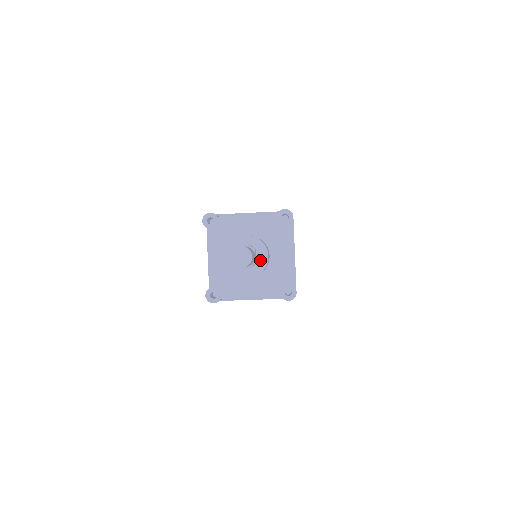
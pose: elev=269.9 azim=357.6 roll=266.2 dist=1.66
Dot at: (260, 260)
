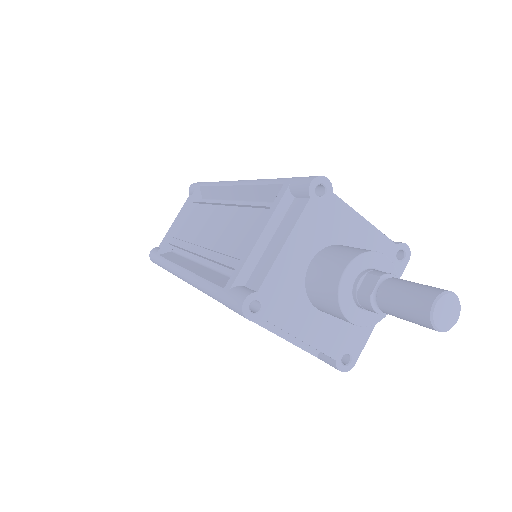
Dot at: occluded
